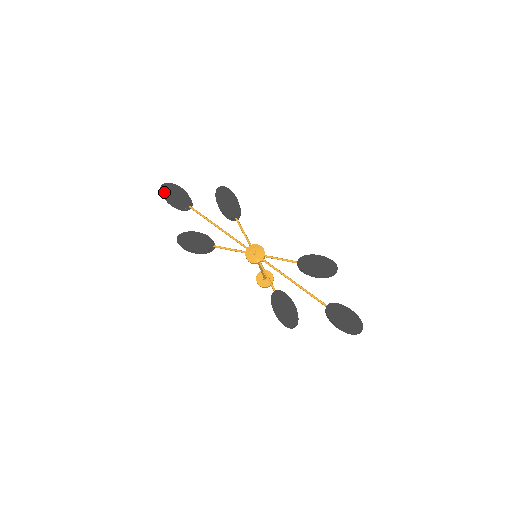
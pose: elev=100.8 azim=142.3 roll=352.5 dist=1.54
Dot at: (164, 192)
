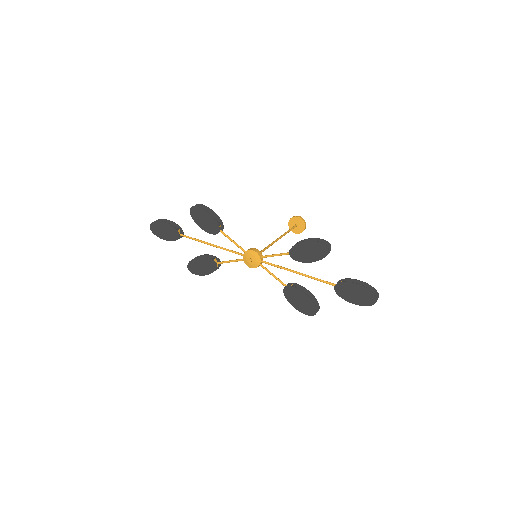
Dot at: (155, 232)
